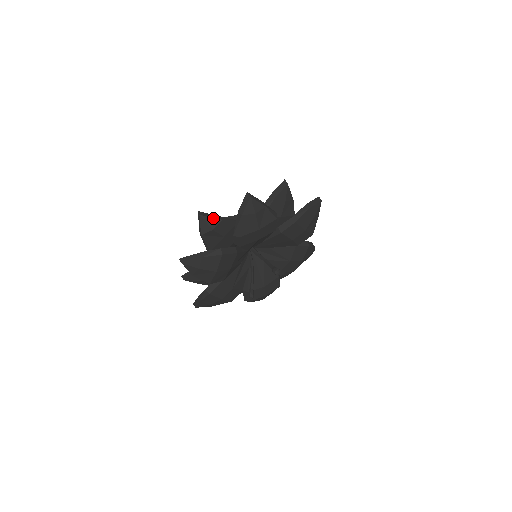
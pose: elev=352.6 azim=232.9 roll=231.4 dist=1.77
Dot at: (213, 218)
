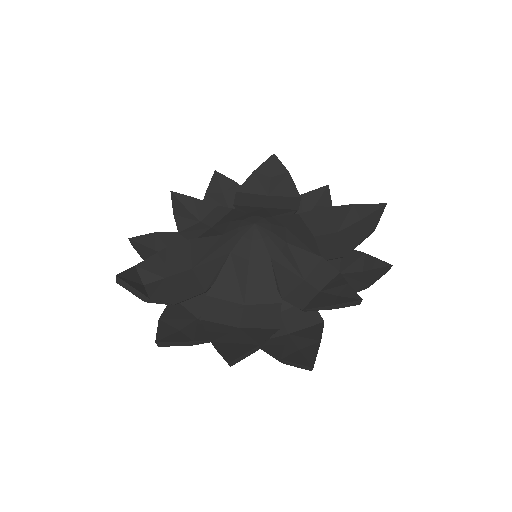
Dot at: (133, 294)
